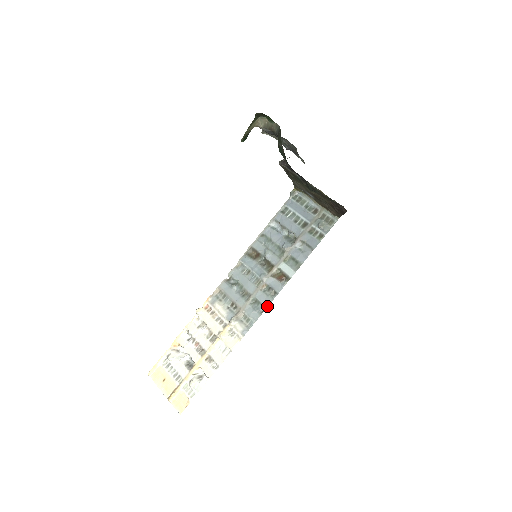
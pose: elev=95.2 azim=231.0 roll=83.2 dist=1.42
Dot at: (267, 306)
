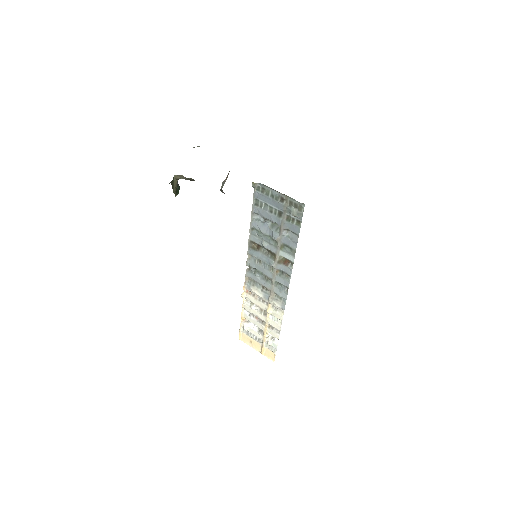
Dot at: (288, 287)
